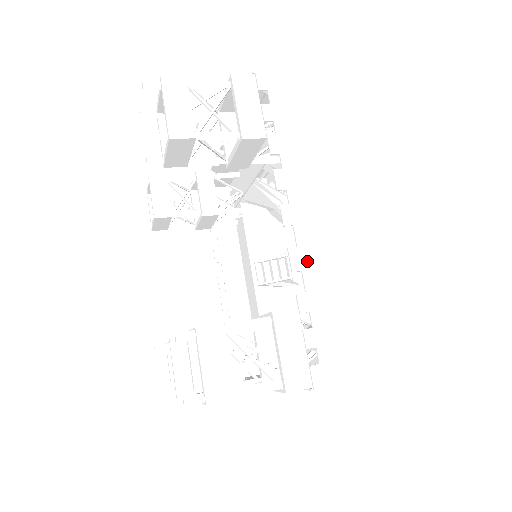
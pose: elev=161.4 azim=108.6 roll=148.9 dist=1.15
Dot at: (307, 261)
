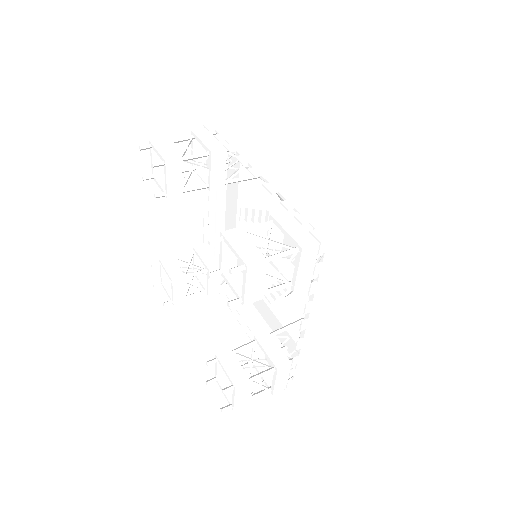
Dot at: (306, 343)
